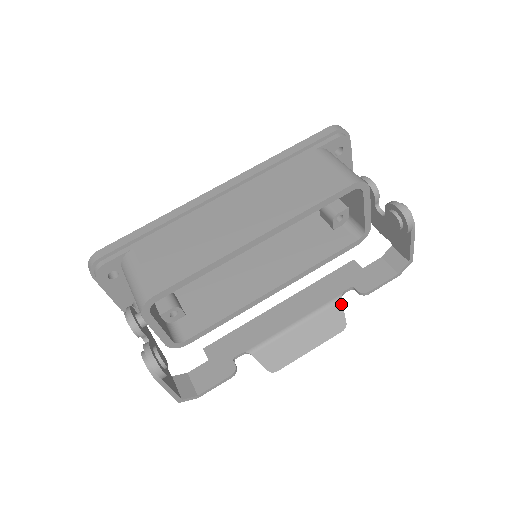
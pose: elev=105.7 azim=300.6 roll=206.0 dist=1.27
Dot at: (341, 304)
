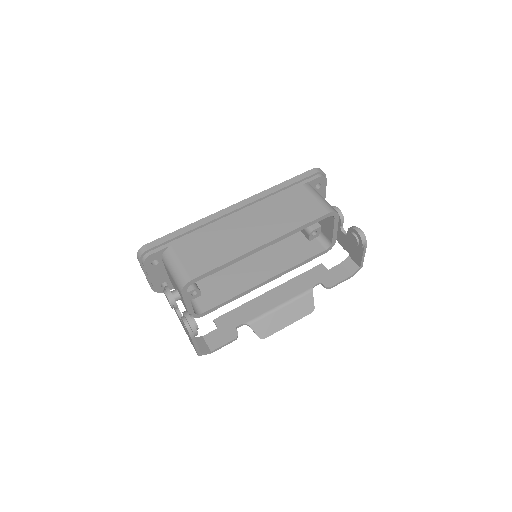
Dot at: (312, 294)
